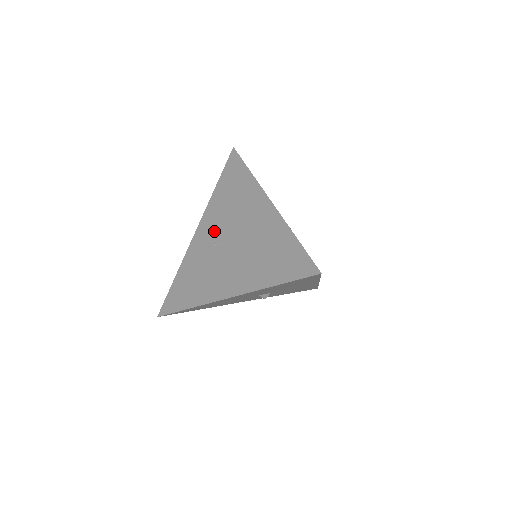
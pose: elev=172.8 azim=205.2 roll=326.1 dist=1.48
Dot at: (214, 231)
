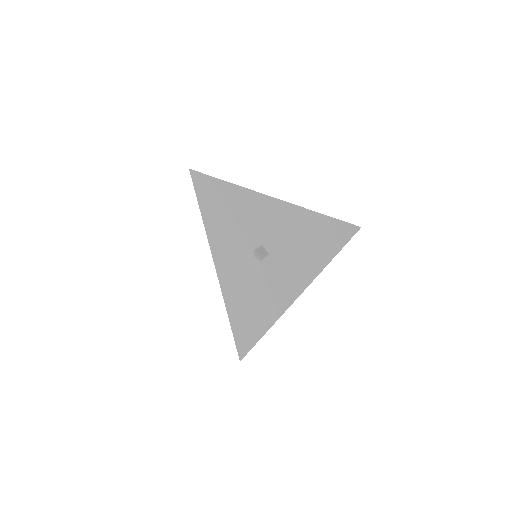
Dot at: occluded
